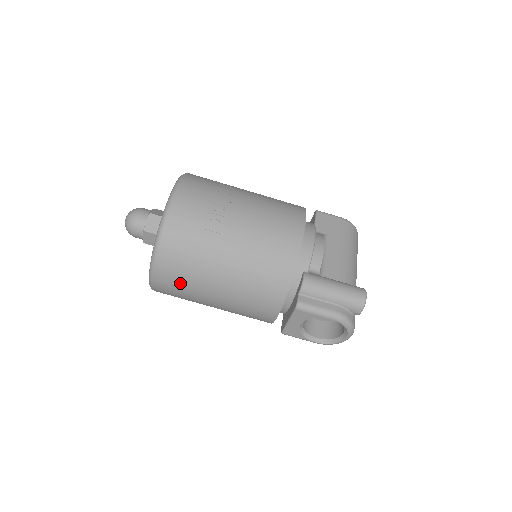
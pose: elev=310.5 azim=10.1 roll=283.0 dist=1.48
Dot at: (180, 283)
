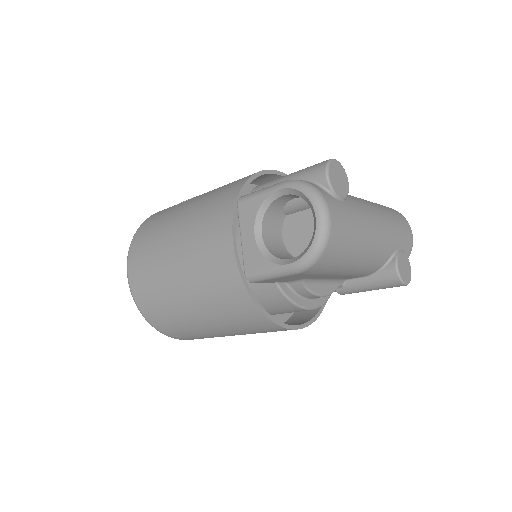
Dot at: (146, 259)
